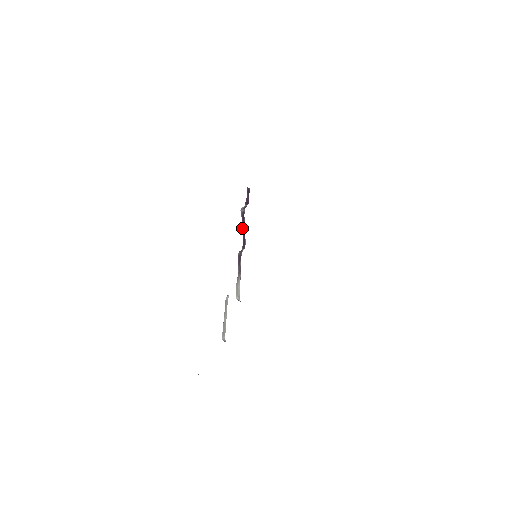
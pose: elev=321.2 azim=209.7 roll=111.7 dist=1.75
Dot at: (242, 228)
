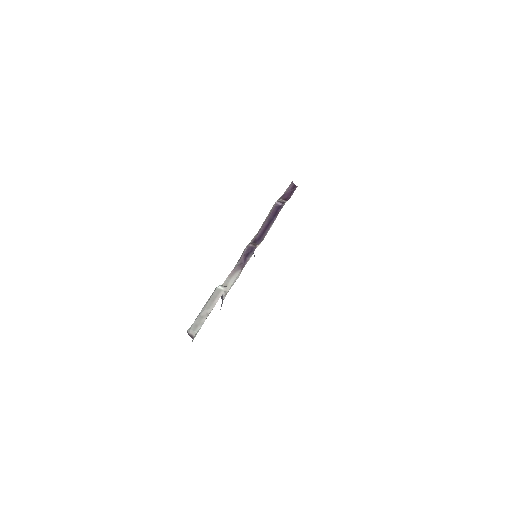
Dot at: (266, 220)
